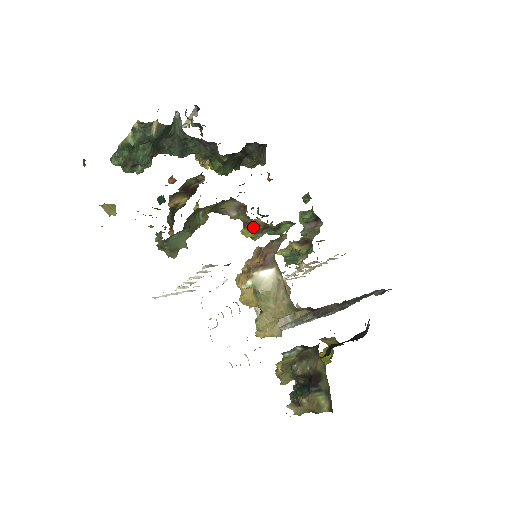
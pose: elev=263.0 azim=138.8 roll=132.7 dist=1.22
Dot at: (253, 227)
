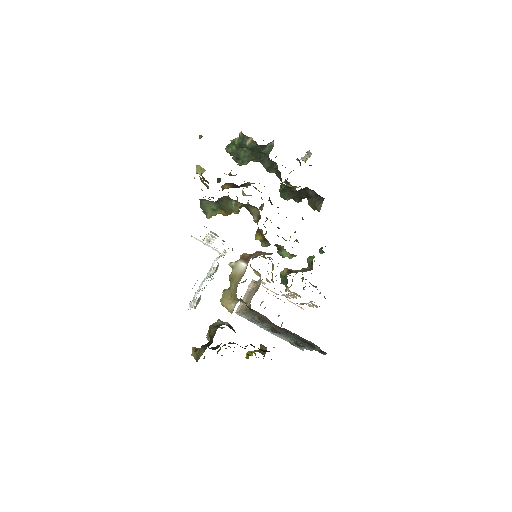
Dot at: (260, 234)
